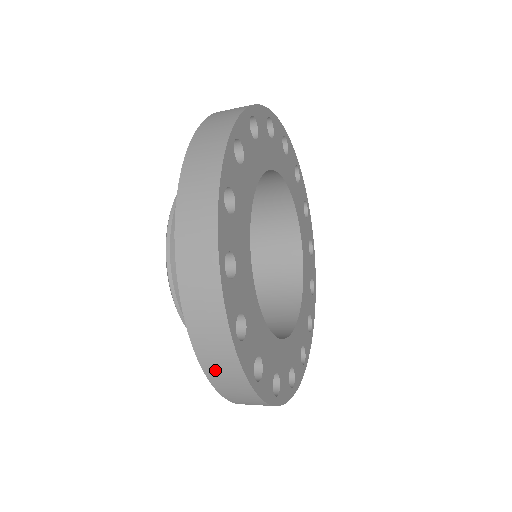
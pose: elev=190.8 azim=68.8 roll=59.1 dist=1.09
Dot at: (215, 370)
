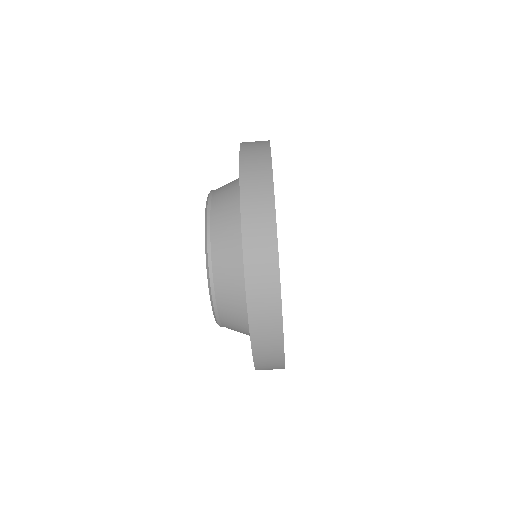
Dot at: (256, 287)
